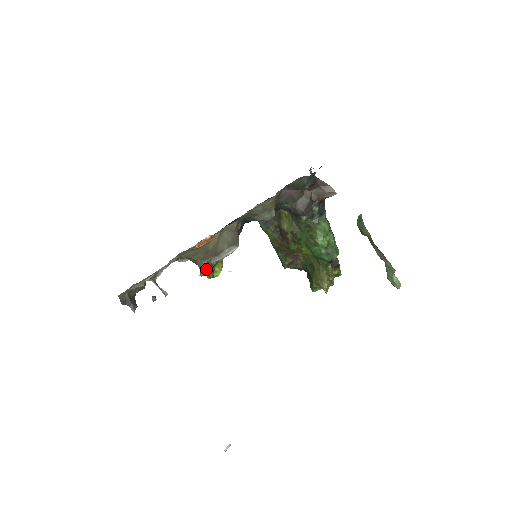
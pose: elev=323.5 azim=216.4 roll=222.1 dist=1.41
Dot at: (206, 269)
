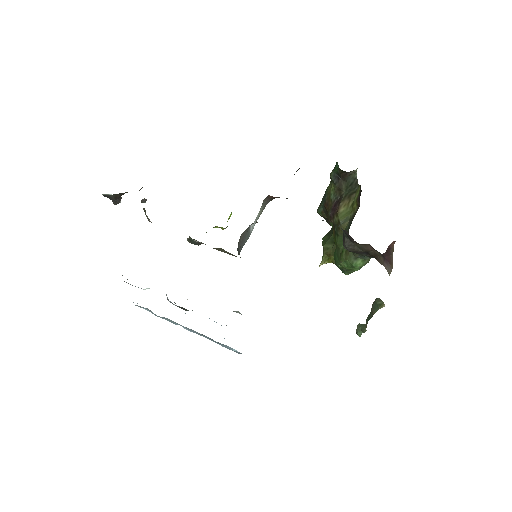
Dot at: (195, 243)
